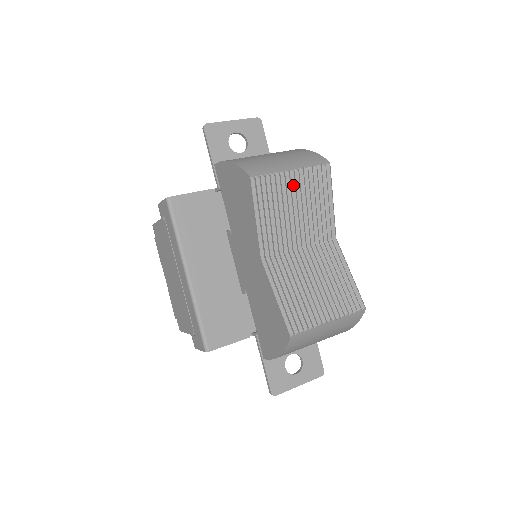
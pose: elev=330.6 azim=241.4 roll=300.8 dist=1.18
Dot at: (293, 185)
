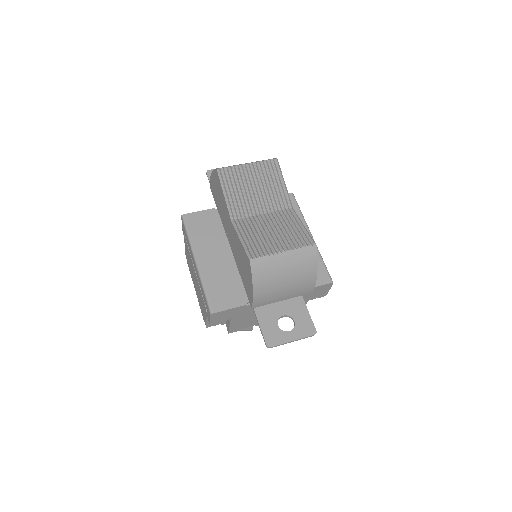
Dot at: (249, 173)
